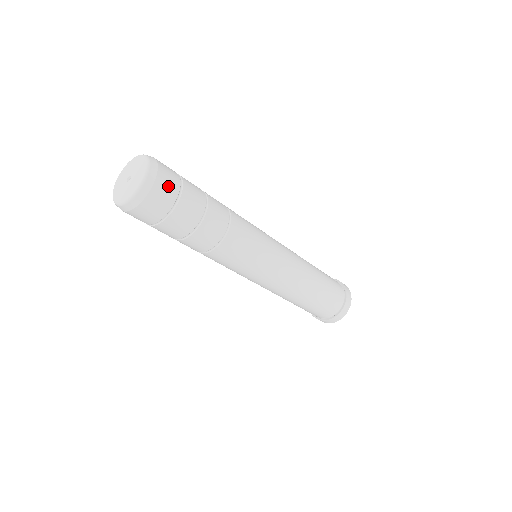
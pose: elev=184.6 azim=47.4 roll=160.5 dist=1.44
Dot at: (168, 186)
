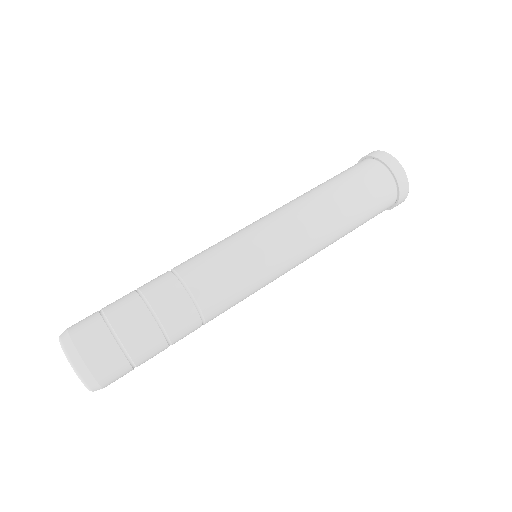
Dot at: (96, 343)
